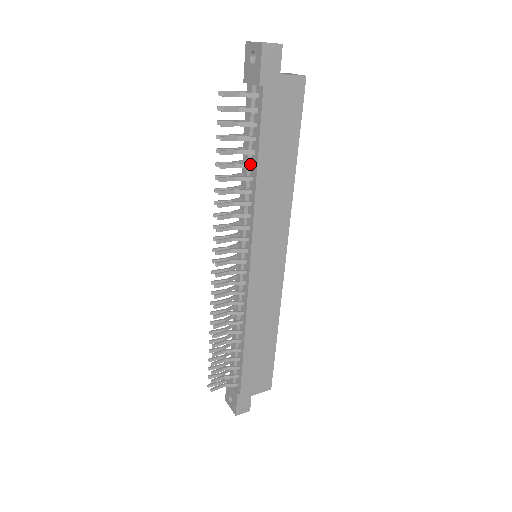
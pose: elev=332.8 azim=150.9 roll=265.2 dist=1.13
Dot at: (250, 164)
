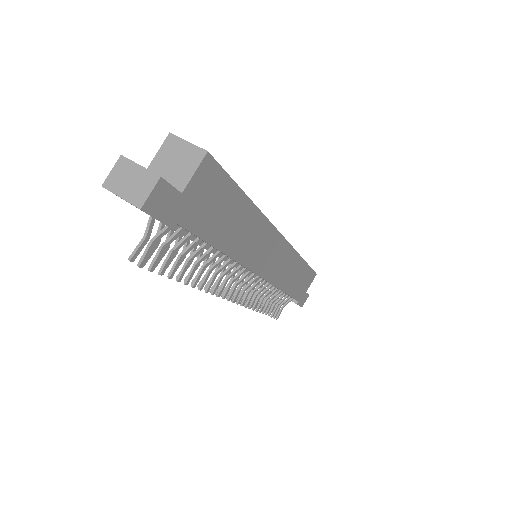
Dot at: (210, 251)
